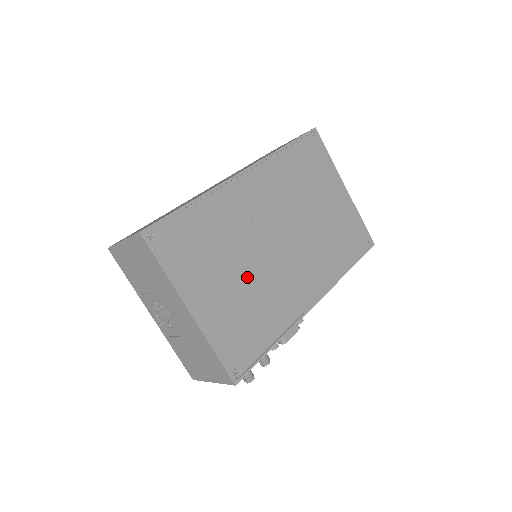
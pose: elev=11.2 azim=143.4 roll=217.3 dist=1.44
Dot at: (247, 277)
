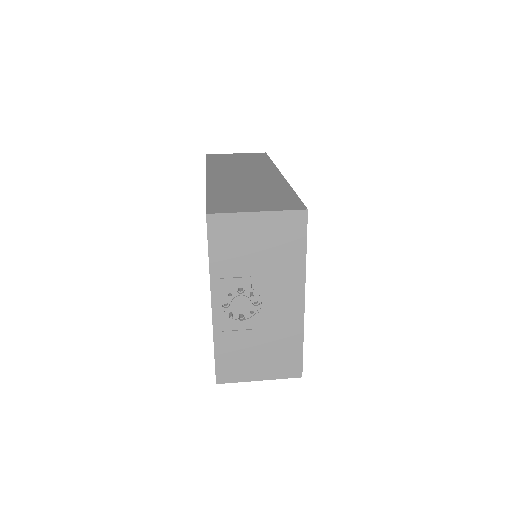
Dot at: occluded
